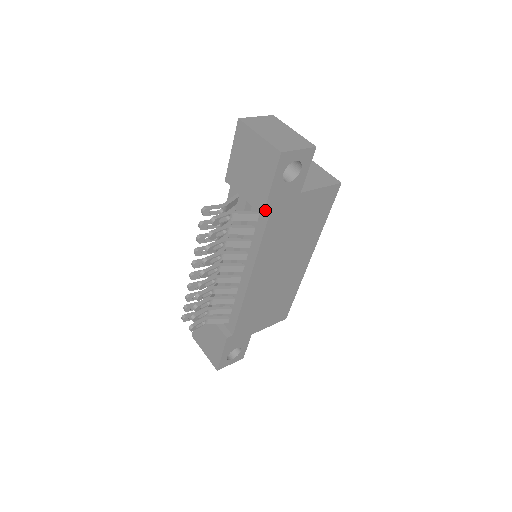
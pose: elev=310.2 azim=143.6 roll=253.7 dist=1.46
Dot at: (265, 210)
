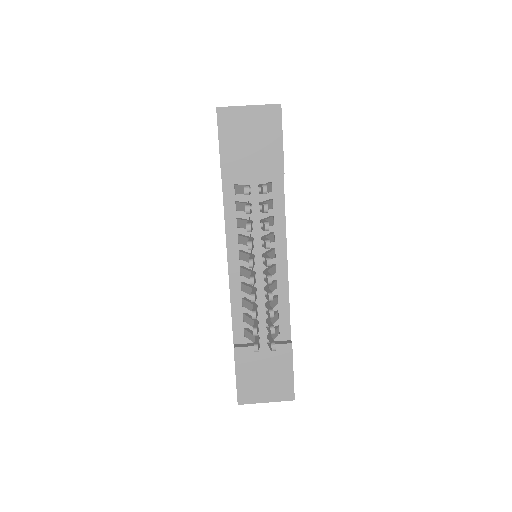
Dot at: (283, 167)
